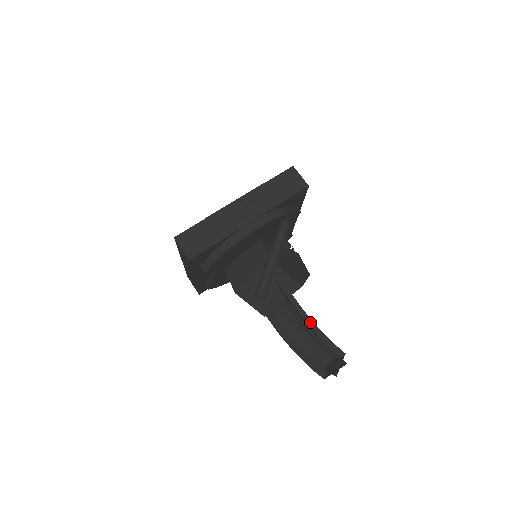
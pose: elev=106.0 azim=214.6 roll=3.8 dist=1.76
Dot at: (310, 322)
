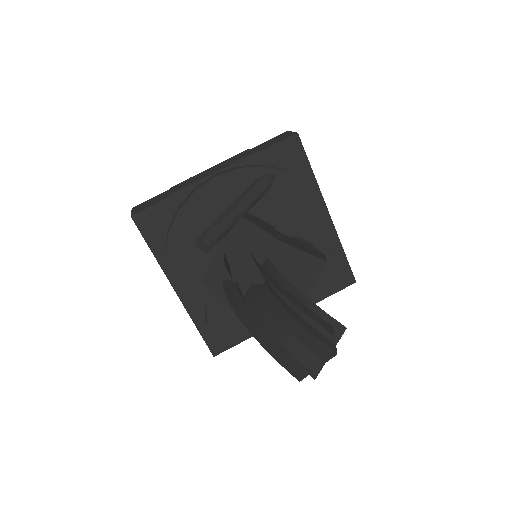
Dot at: (282, 282)
